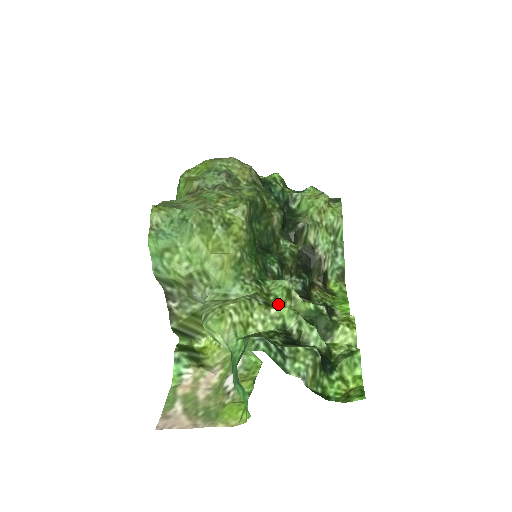
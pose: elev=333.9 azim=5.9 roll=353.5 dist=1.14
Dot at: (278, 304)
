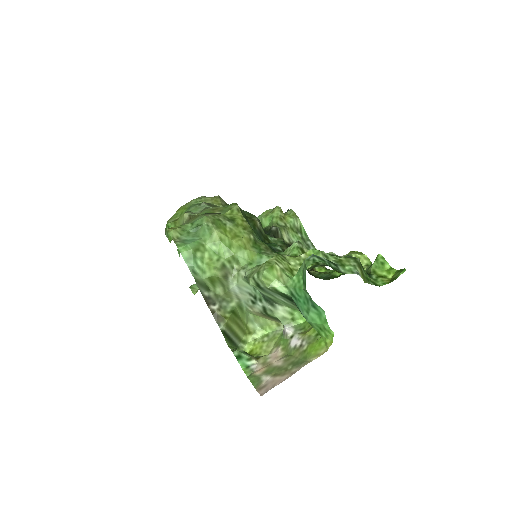
Dot at: occluded
